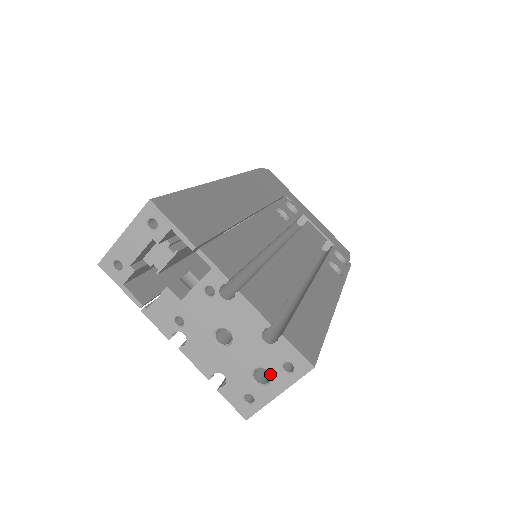
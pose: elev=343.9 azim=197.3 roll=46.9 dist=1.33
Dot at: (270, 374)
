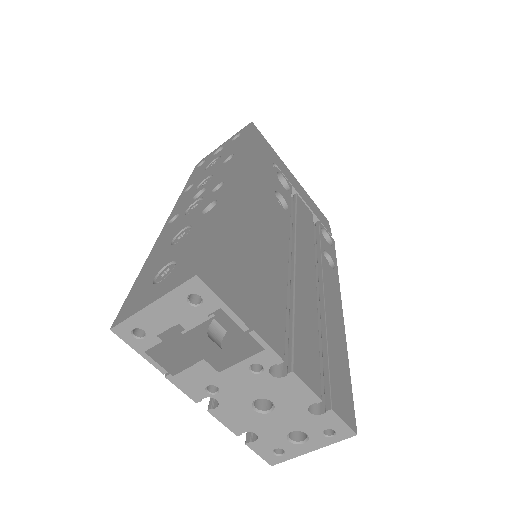
Dot at: (308, 436)
